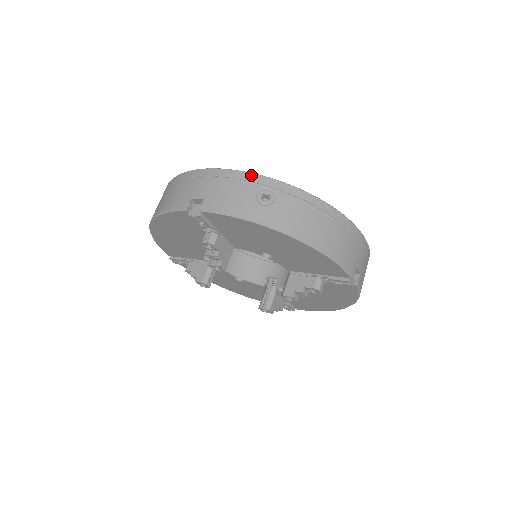
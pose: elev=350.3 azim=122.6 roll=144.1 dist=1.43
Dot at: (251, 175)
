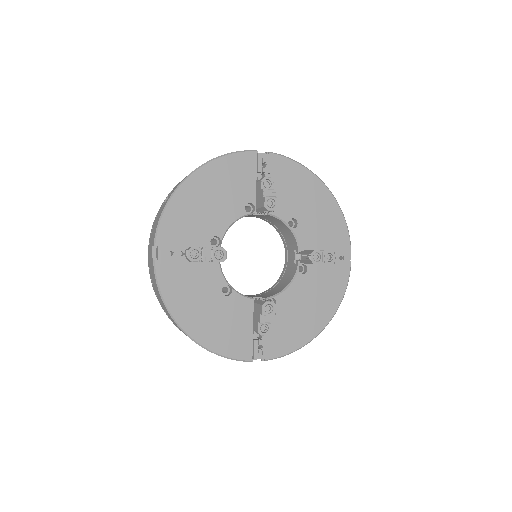
Dot at: occluded
